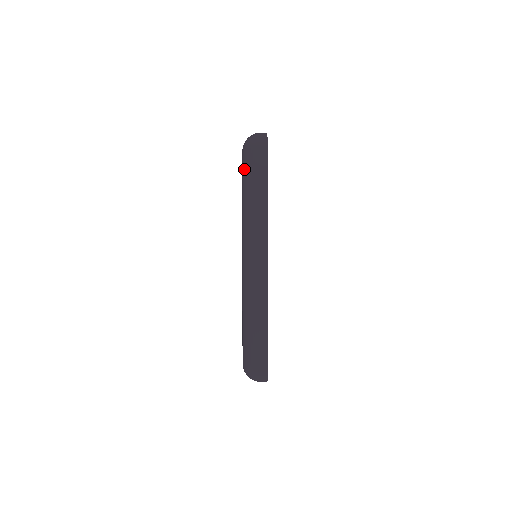
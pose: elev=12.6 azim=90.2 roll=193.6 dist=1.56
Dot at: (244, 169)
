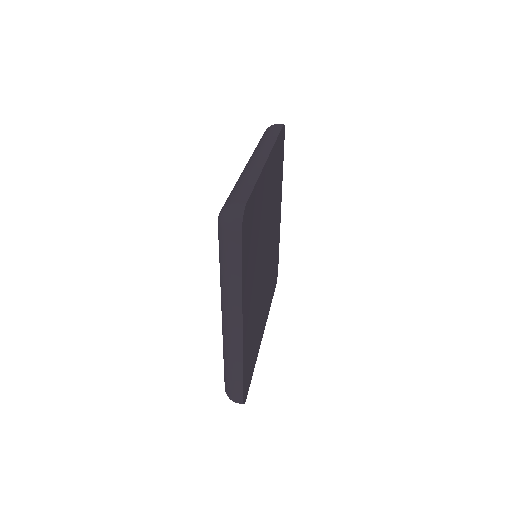
Dot at: (219, 244)
